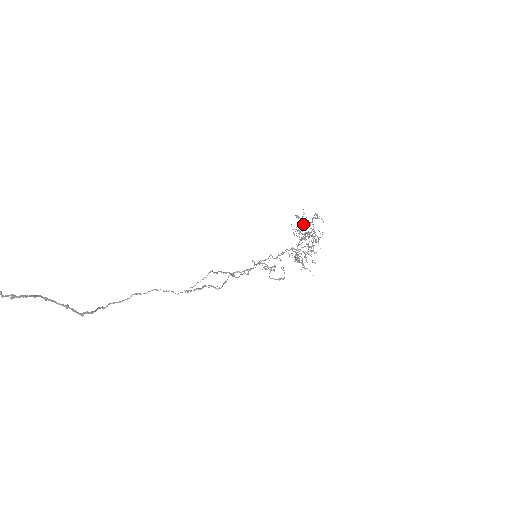
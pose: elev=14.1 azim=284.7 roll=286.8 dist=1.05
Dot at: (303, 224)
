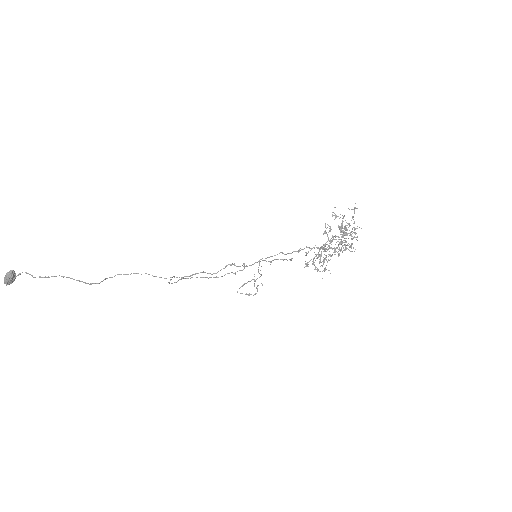
Dot at: (341, 224)
